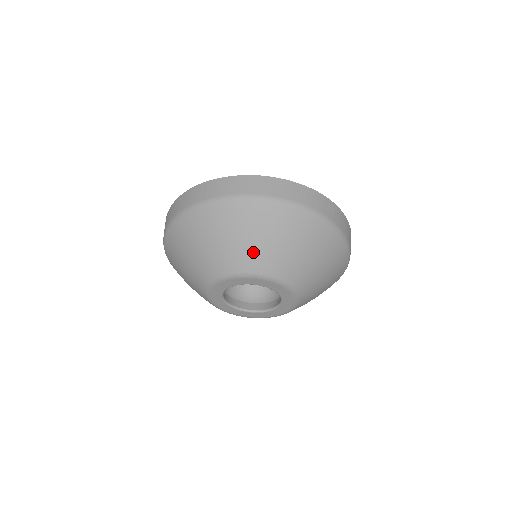
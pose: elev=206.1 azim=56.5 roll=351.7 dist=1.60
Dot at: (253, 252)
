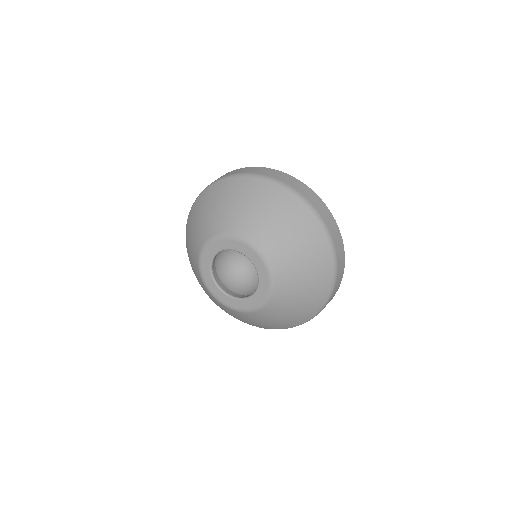
Dot at: (200, 229)
